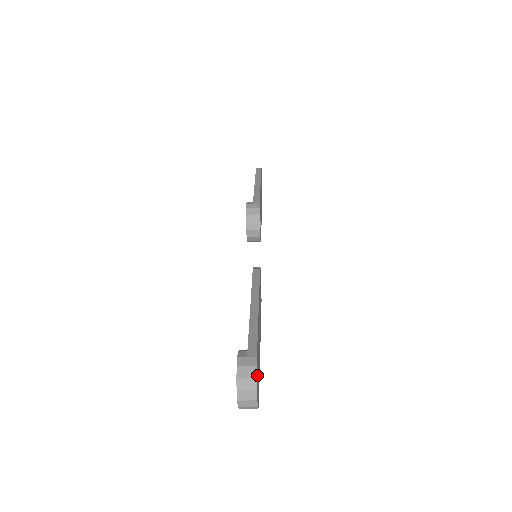
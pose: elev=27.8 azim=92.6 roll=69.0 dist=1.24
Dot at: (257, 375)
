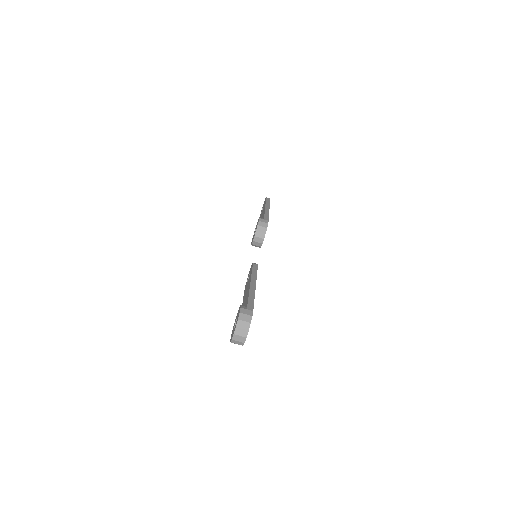
Dot at: occluded
